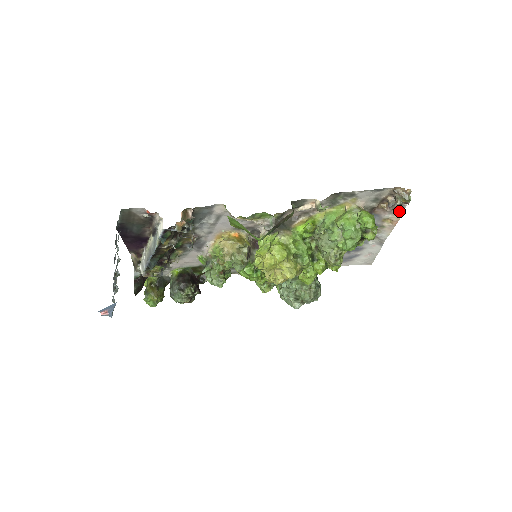
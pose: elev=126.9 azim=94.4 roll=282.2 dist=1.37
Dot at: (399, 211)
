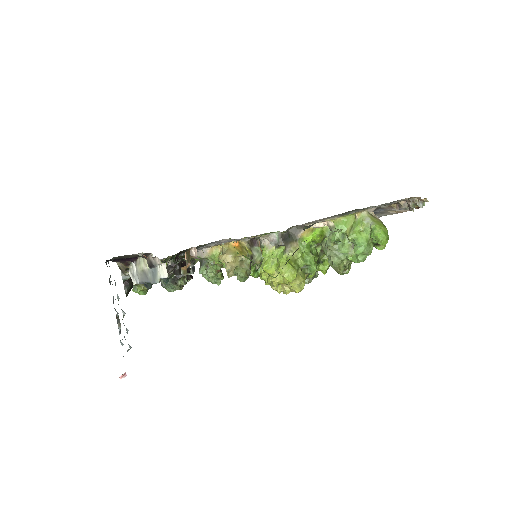
Dot at: occluded
